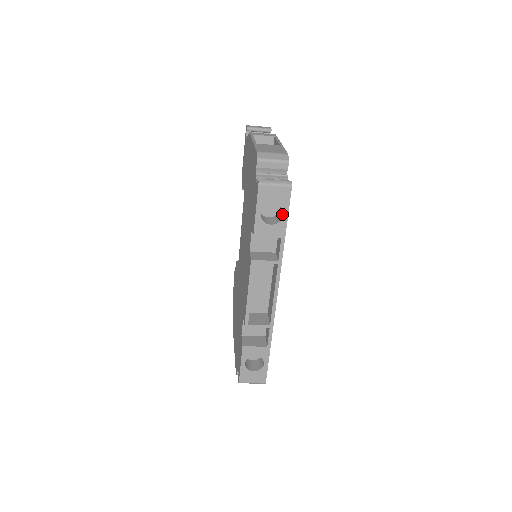
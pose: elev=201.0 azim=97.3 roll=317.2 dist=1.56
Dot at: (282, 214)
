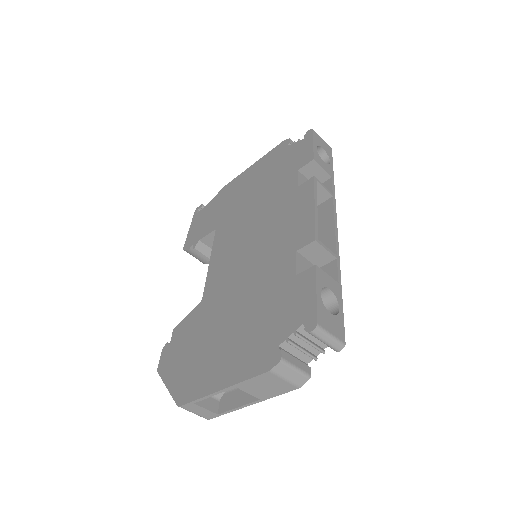
Dot at: (327, 163)
